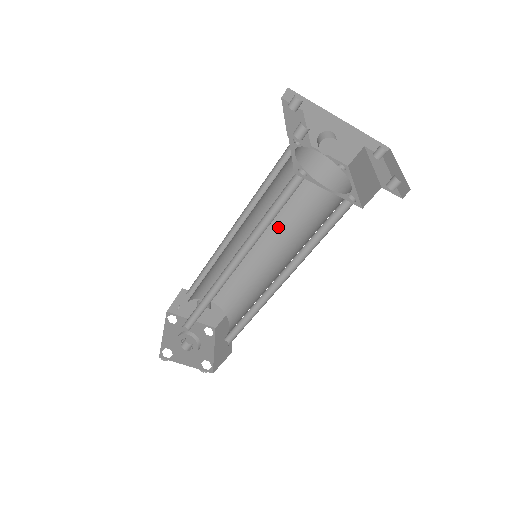
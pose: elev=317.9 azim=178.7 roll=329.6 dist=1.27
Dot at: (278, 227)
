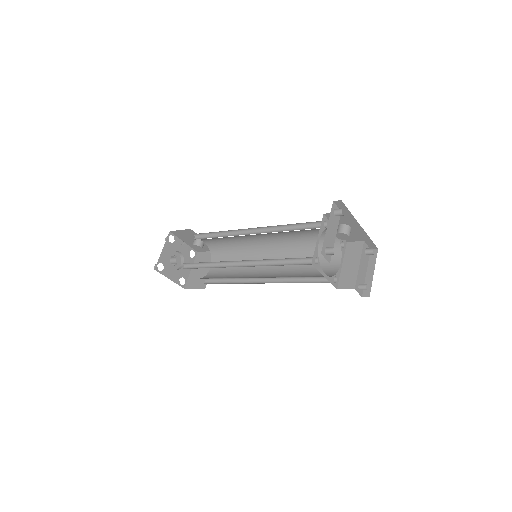
Dot at: (280, 242)
